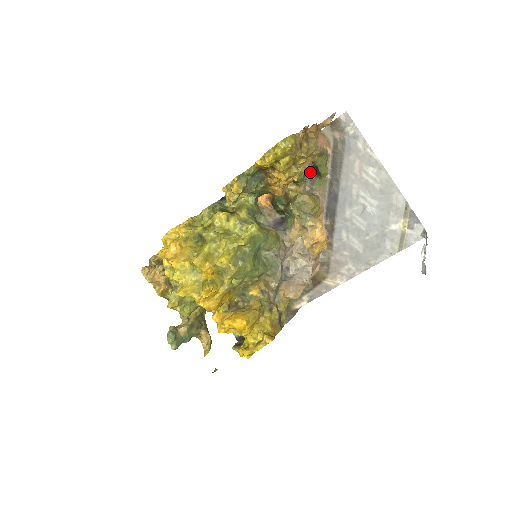
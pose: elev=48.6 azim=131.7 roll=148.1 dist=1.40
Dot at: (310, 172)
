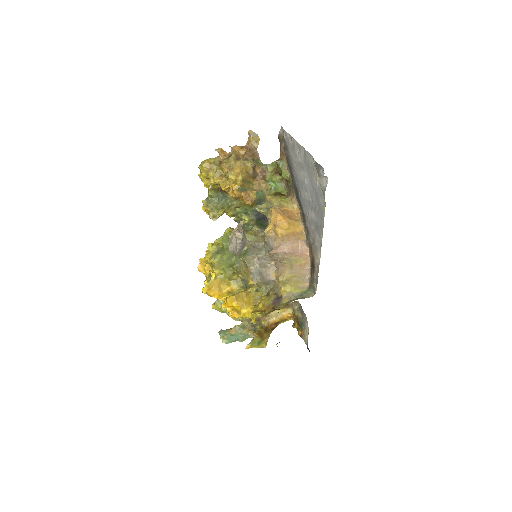
Dot at: (285, 181)
